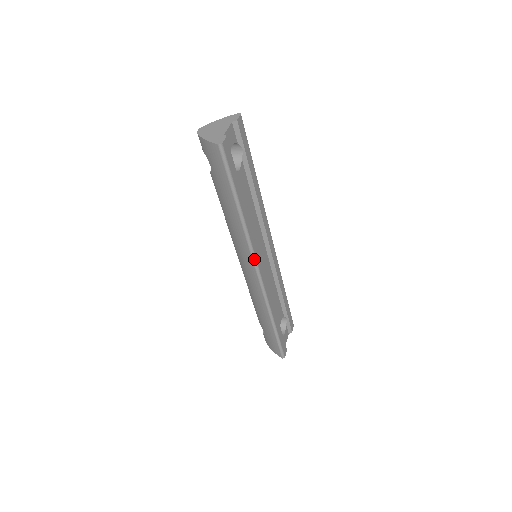
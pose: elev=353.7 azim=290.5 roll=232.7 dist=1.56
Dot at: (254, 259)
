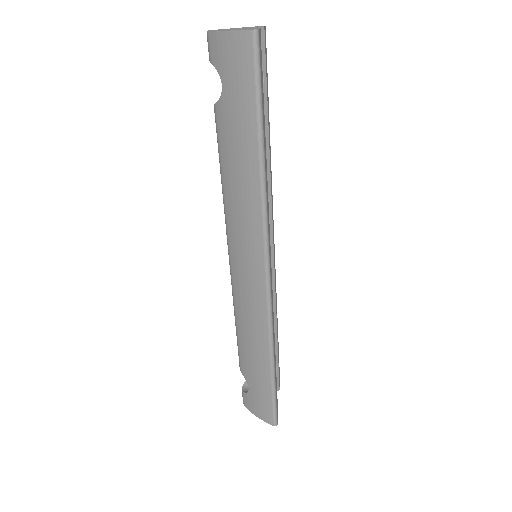
Dot at: (266, 247)
